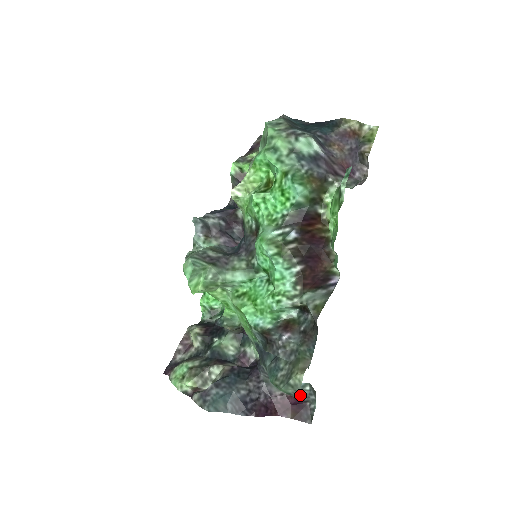
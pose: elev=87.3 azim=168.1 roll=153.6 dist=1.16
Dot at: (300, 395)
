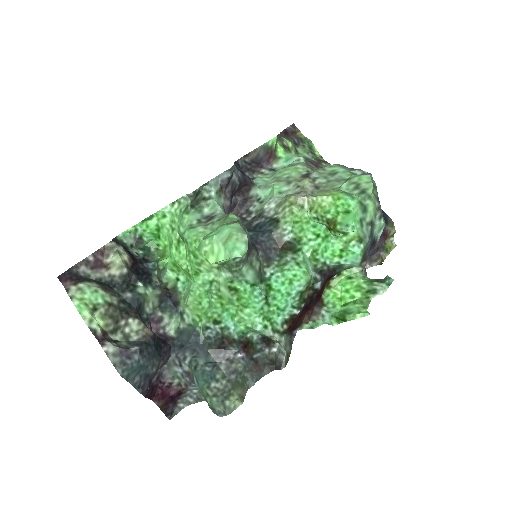
Dot at: (222, 416)
